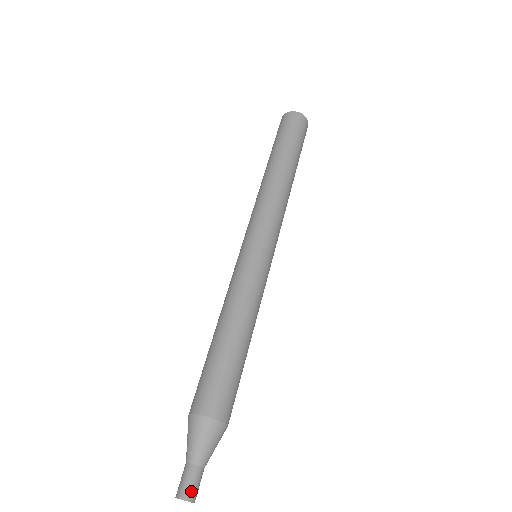
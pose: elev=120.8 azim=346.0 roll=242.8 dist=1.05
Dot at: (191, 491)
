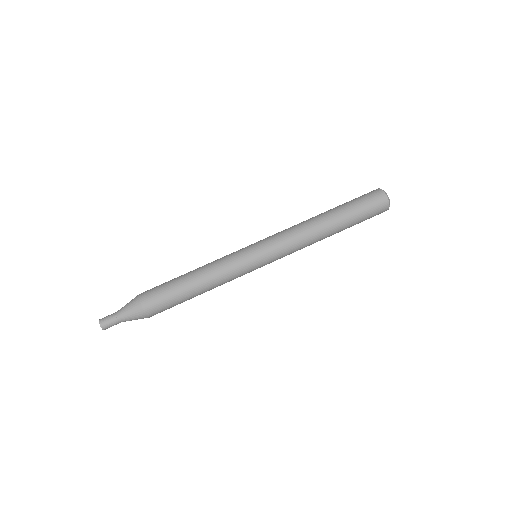
Dot at: occluded
